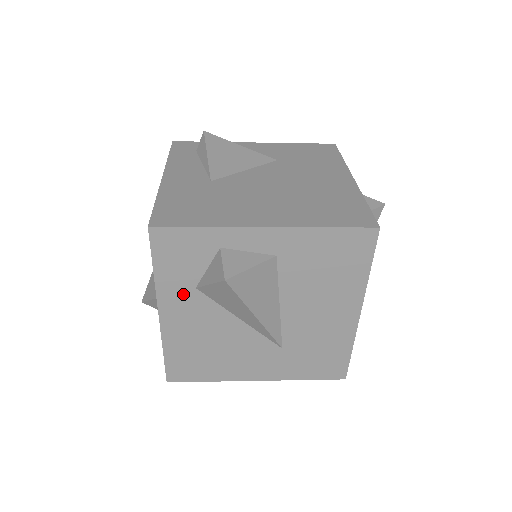
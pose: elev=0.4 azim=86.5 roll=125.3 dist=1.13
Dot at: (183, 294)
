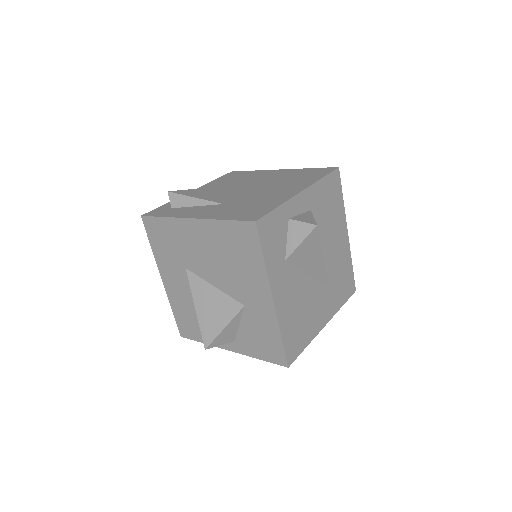
Dot at: (280, 271)
